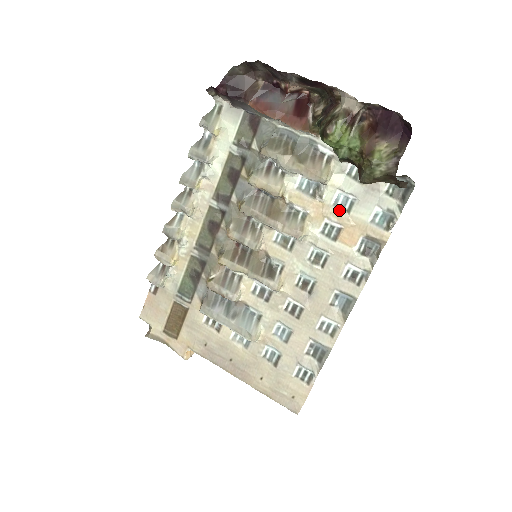
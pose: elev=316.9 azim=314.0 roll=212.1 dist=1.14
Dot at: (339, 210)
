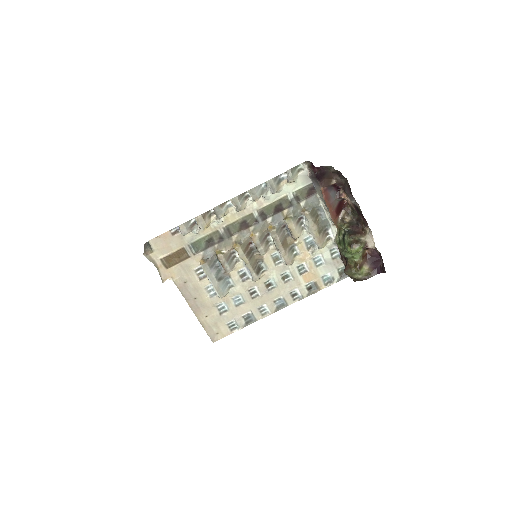
Dot at: (314, 263)
